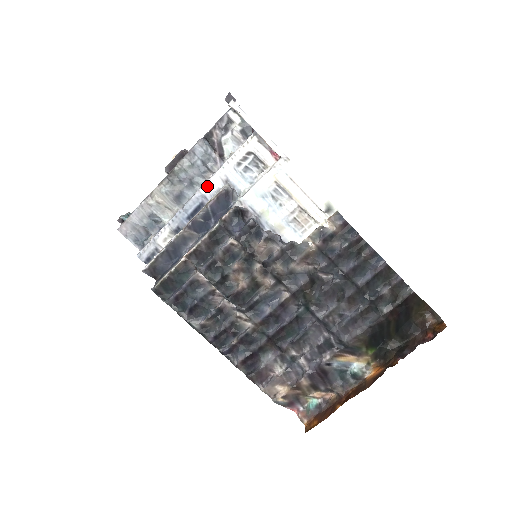
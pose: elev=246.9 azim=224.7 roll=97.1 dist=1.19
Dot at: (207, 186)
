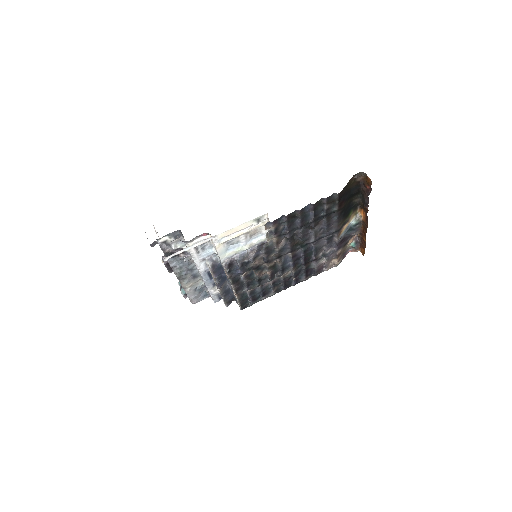
Dot at: (200, 269)
